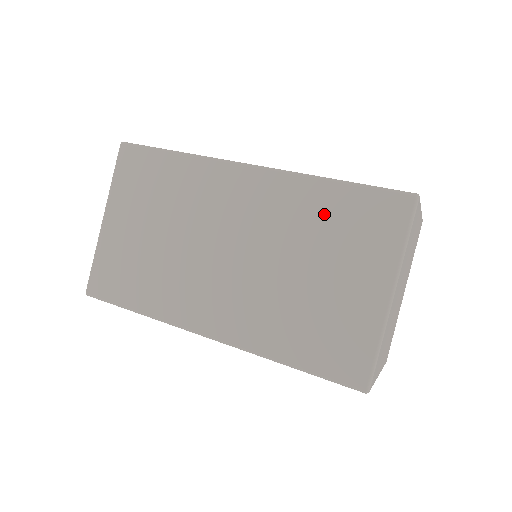
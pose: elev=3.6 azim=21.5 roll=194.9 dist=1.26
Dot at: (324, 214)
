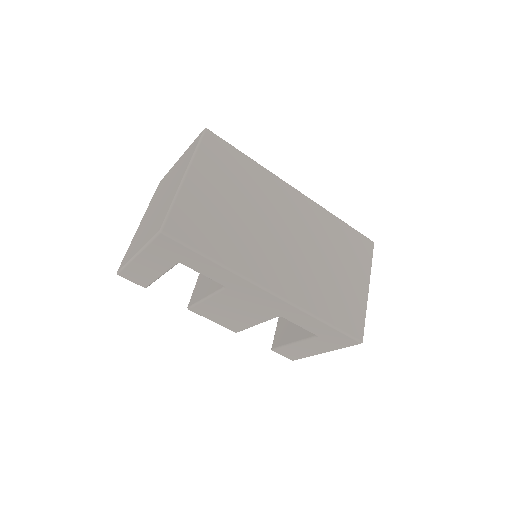
Dot at: (338, 235)
